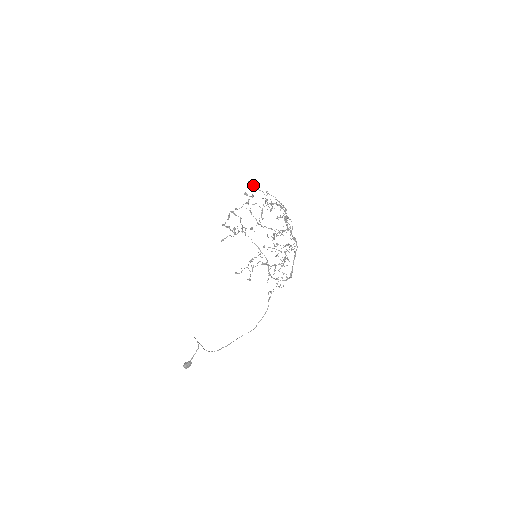
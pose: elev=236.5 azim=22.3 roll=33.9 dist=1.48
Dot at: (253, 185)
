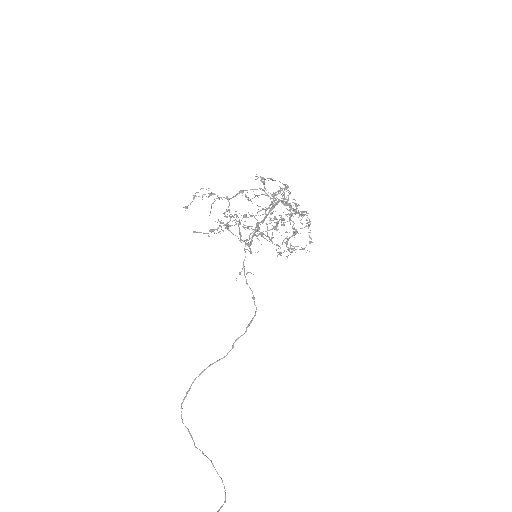
Dot at: (276, 199)
